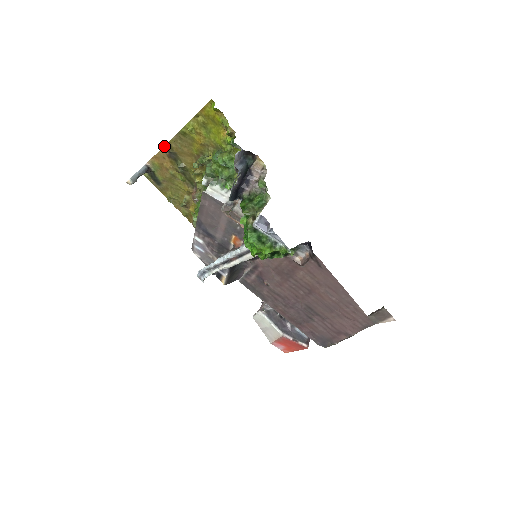
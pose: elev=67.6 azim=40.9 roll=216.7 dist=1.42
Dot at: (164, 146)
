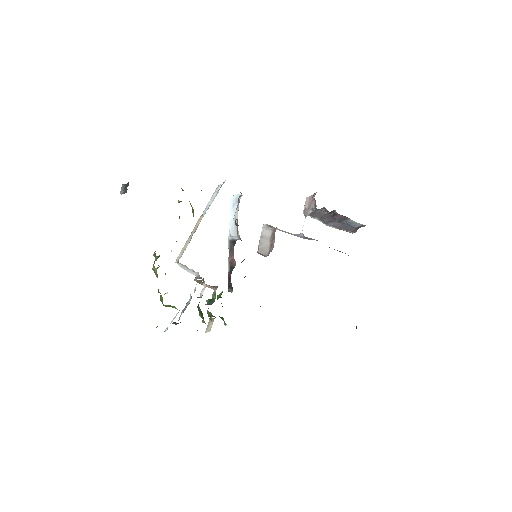
Dot at: occluded
